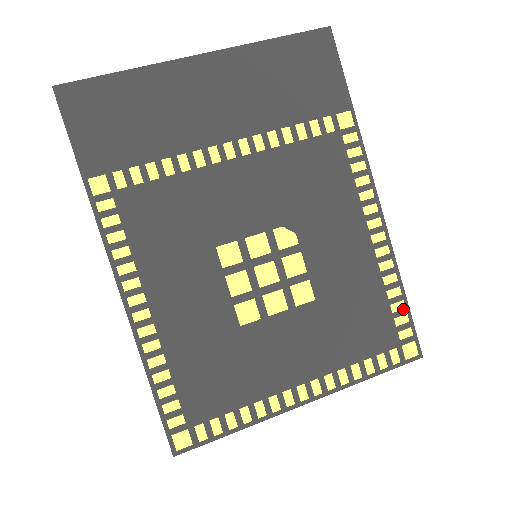
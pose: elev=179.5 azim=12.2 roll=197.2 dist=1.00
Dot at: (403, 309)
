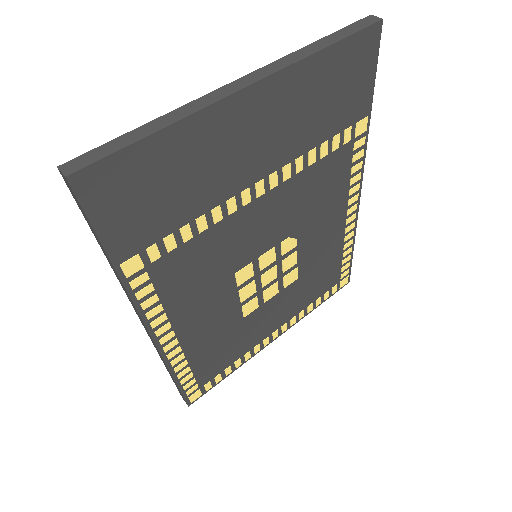
Dot at: (349, 260)
